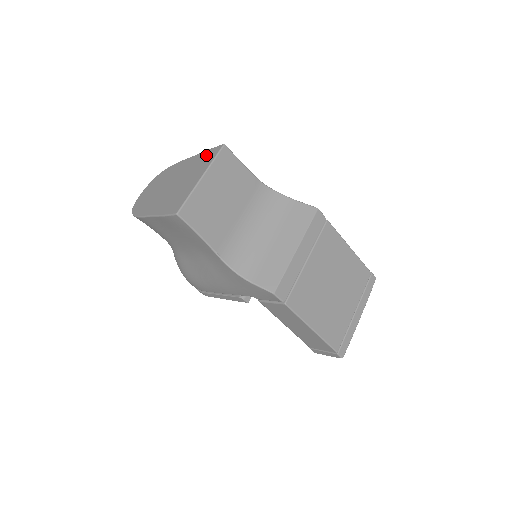
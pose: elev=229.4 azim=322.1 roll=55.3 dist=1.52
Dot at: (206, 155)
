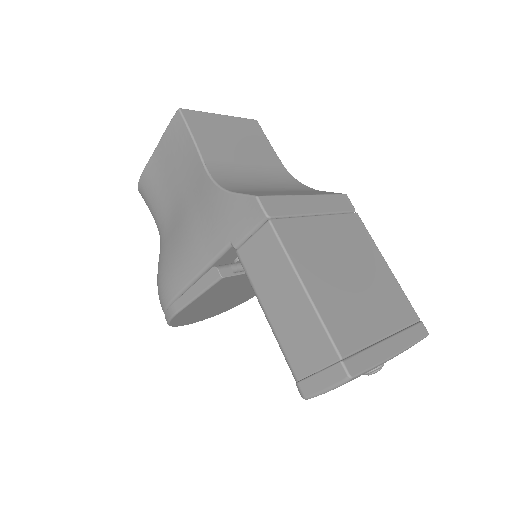
Dot at: occluded
